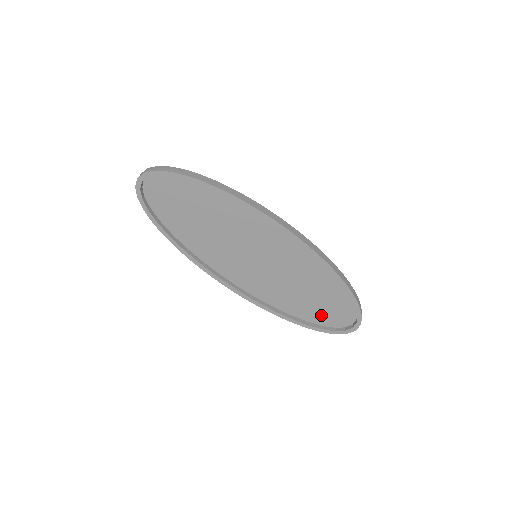
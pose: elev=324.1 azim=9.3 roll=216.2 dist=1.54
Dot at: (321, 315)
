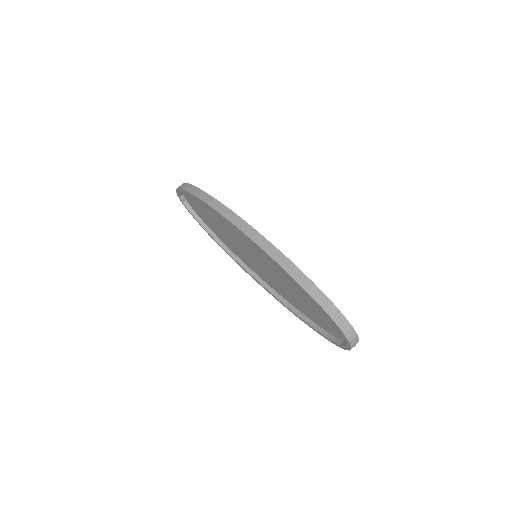
Dot at: (325, 323)
